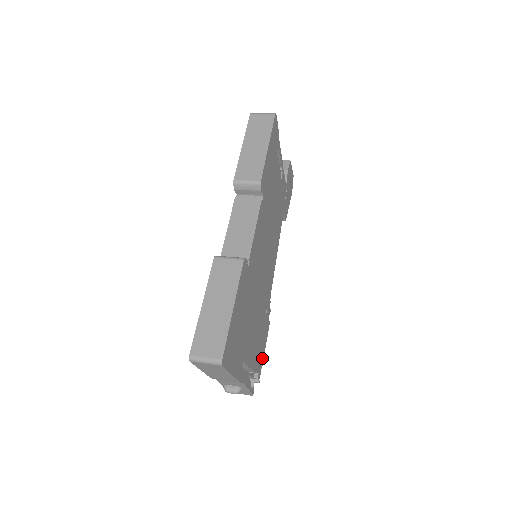
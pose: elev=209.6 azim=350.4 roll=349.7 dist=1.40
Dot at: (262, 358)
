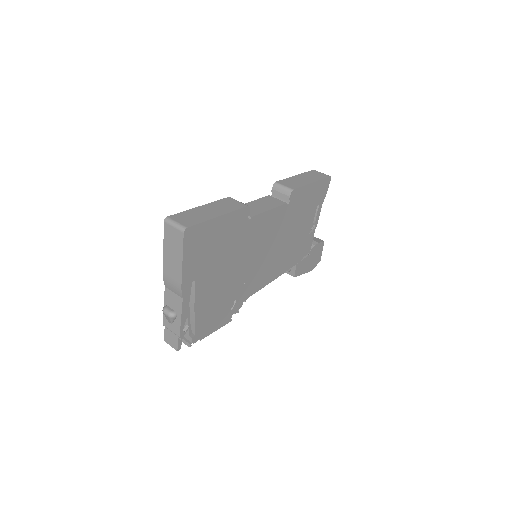
Dot at: (206, 332)
